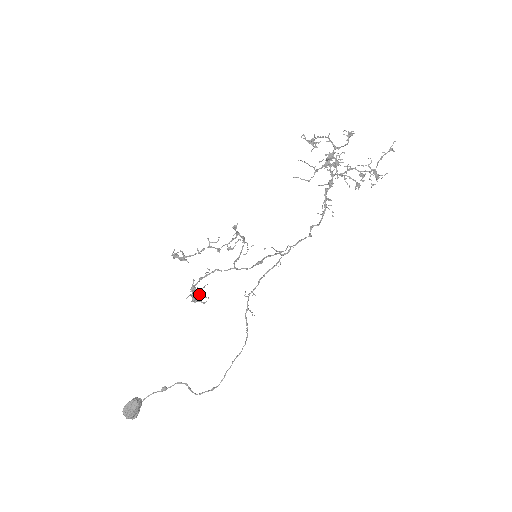
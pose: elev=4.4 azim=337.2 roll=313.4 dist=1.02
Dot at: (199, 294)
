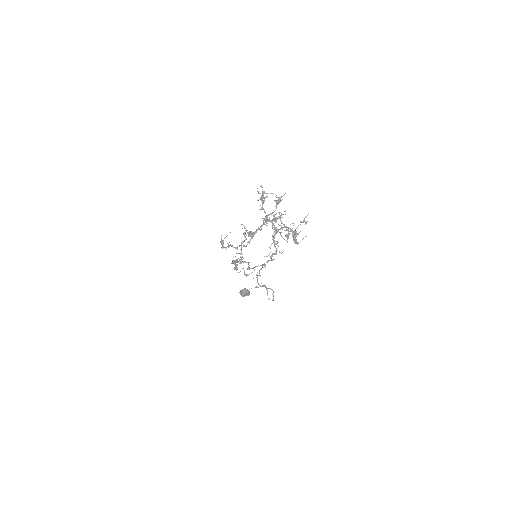
Dot at: (241, 262)
